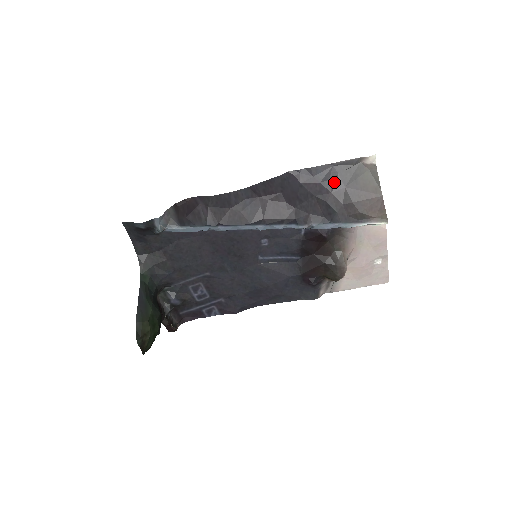
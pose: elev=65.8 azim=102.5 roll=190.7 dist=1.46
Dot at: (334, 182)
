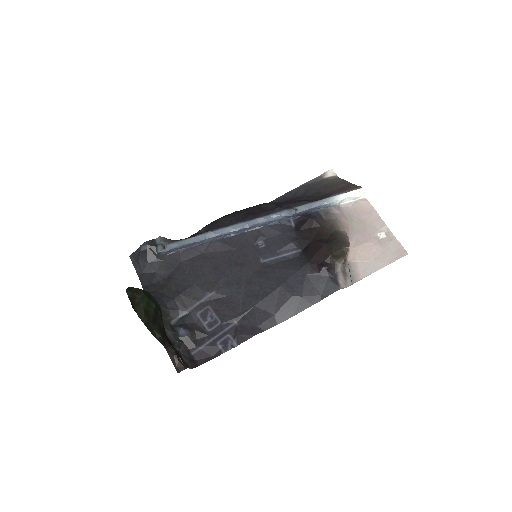
Dot at: (307, 192)
